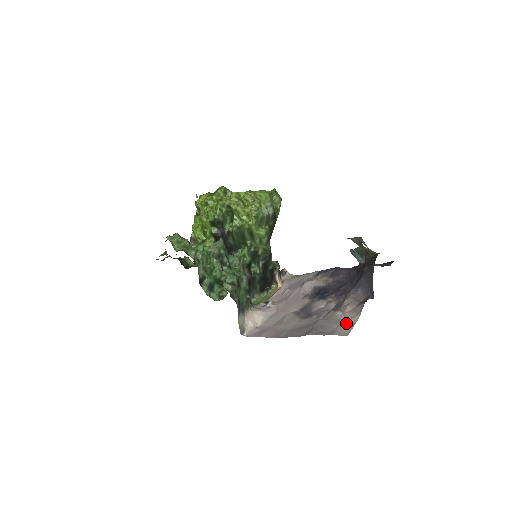
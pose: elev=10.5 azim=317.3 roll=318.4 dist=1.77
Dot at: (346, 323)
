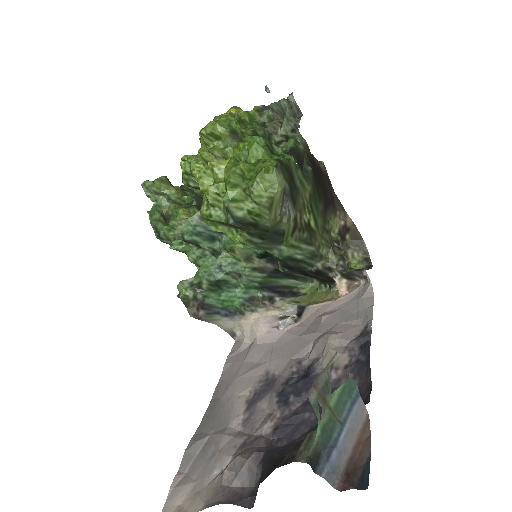
Dot at: (194, 492)
